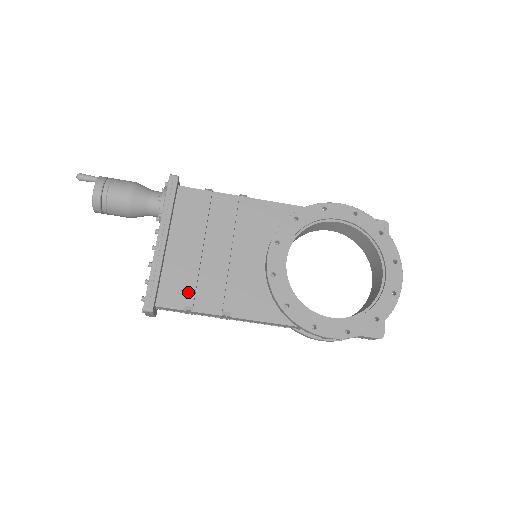
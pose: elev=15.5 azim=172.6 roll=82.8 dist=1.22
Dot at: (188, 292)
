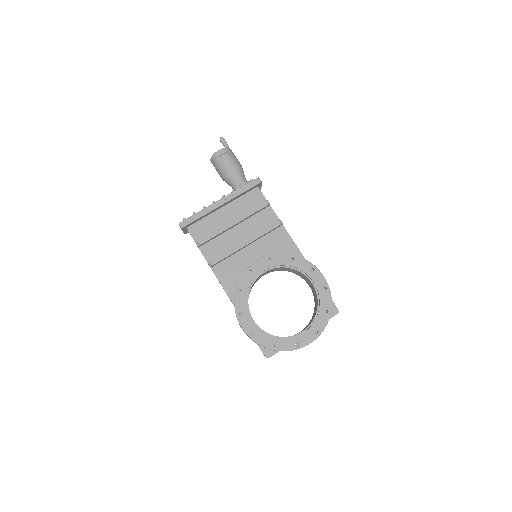
Dot at: (205, 237)
